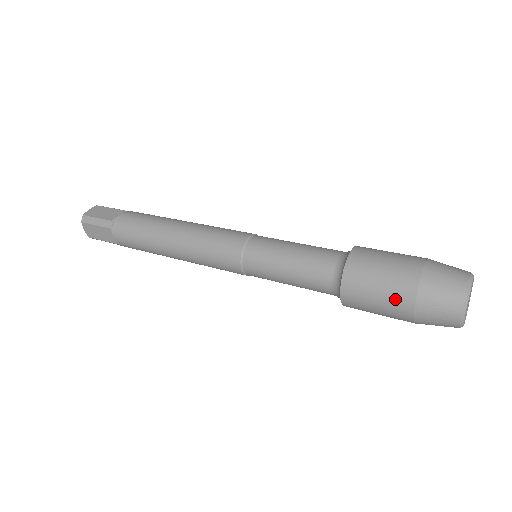
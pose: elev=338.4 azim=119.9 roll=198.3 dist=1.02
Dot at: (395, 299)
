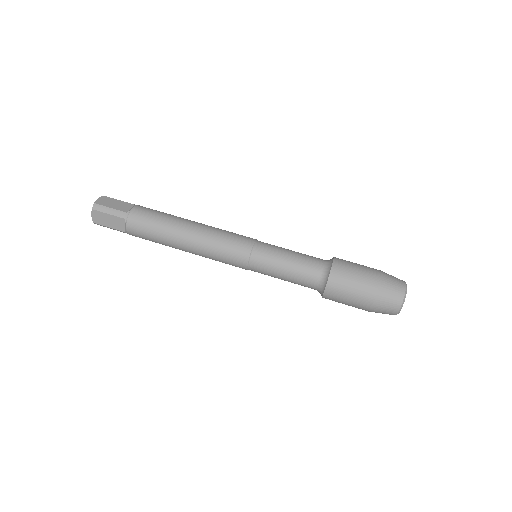
Dot at: occluded
